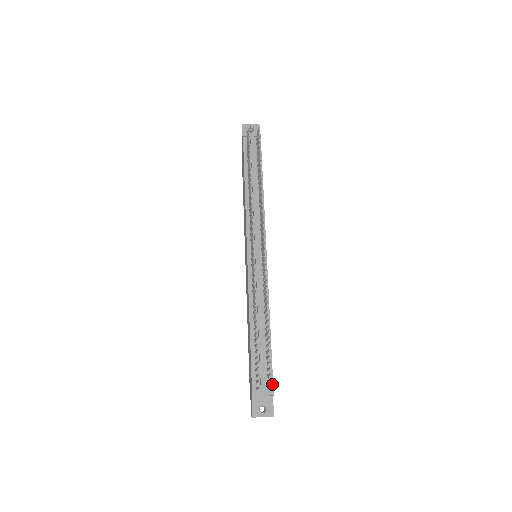
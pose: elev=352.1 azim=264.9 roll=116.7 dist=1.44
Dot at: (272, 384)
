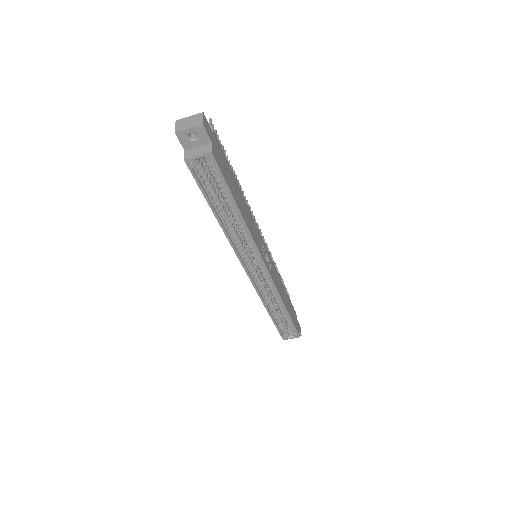
Dot at: (217, 140)
